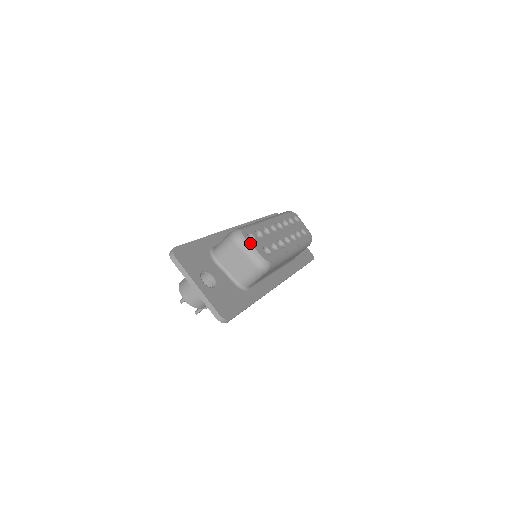
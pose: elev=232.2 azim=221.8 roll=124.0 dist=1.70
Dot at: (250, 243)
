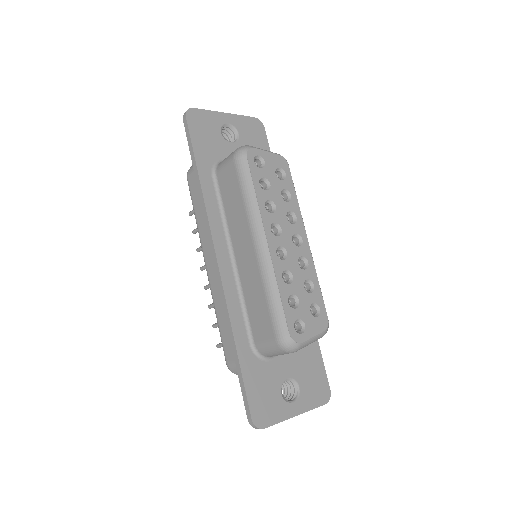
Dot at: (308, 339)
